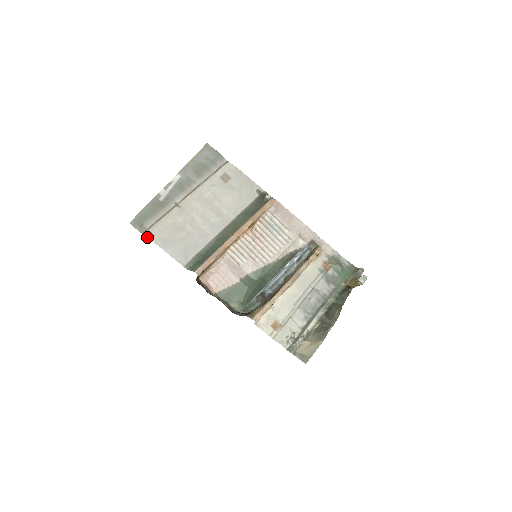
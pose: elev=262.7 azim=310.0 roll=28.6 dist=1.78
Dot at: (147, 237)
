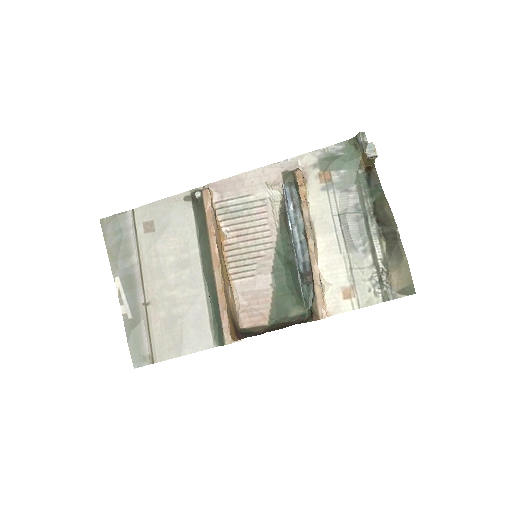
Dot at: occluded
